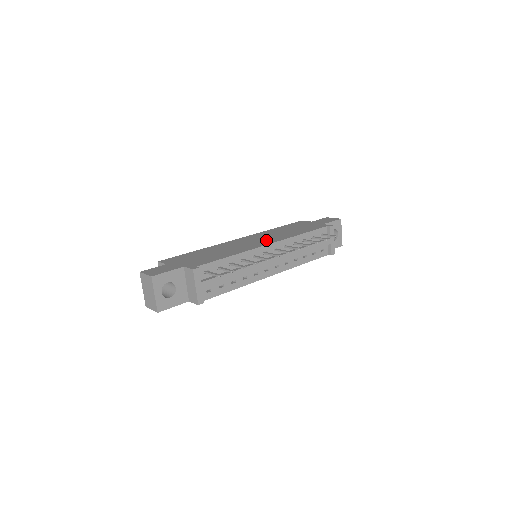
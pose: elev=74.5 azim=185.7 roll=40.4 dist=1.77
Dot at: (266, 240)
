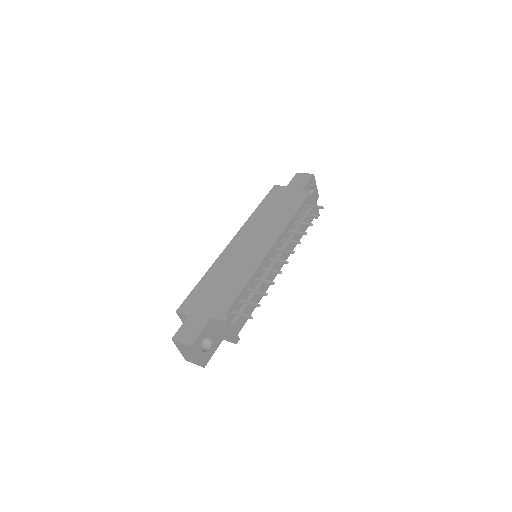
Dot at: (263, 240)
